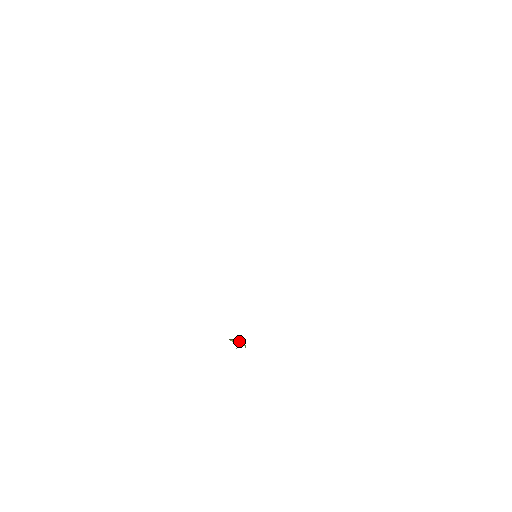
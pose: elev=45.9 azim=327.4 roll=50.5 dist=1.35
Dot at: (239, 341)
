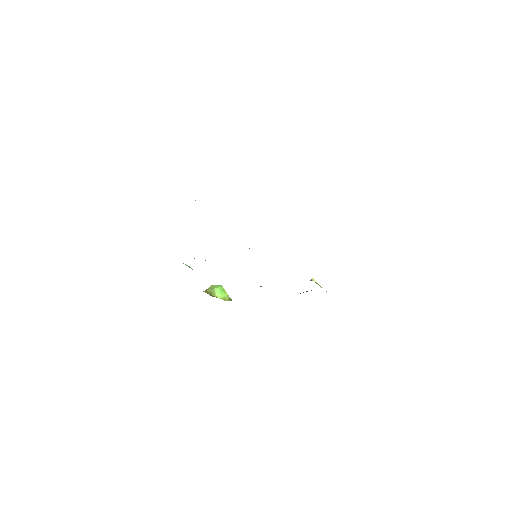
Dot at: (219, 290)
